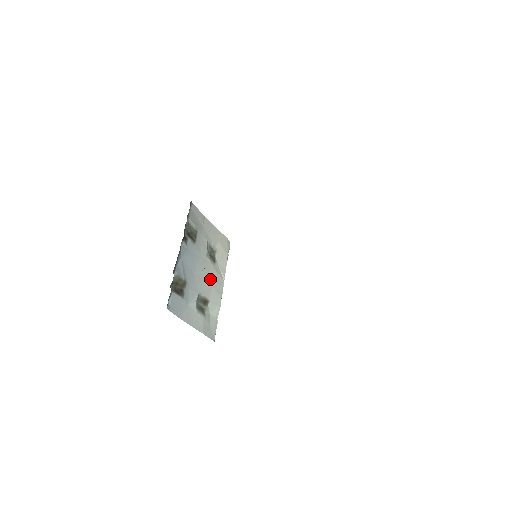
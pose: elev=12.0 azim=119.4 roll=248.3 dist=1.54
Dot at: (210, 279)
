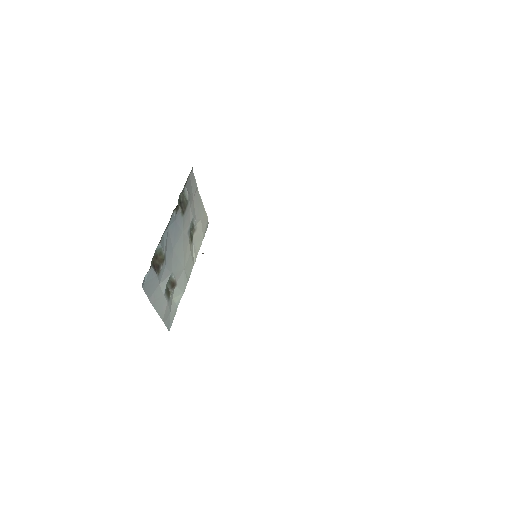
Dot at: (184, 260)
